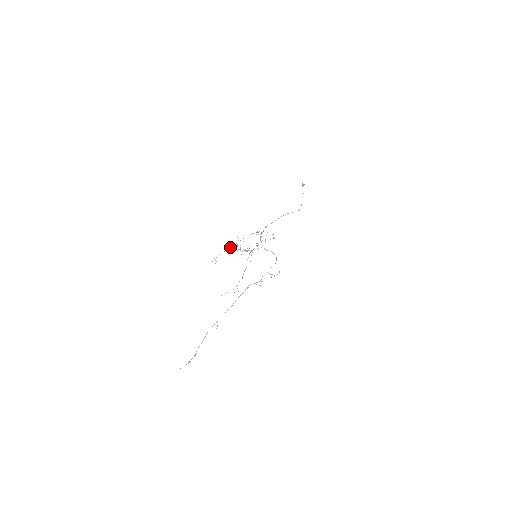
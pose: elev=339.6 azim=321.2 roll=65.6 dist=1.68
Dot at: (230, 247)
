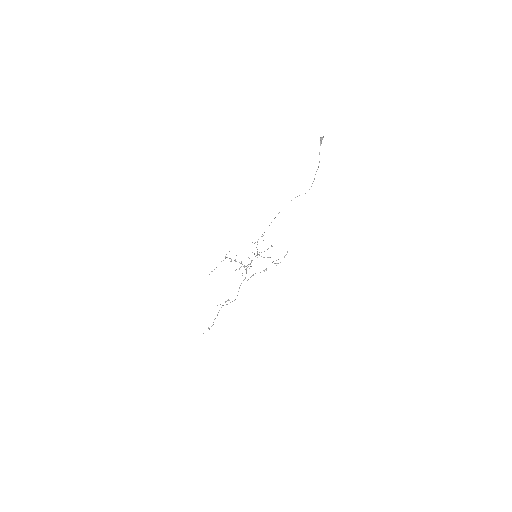
Dot at: (226, 257)
